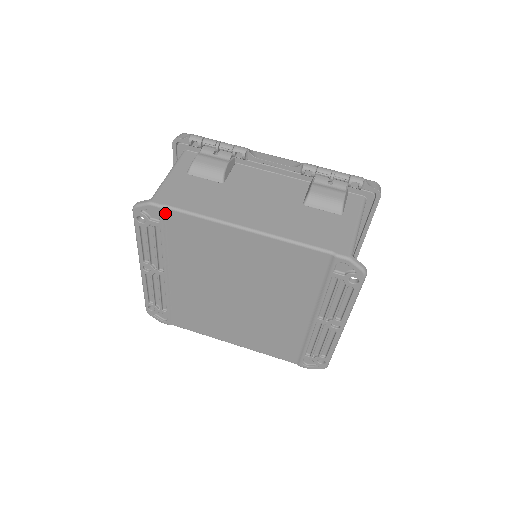
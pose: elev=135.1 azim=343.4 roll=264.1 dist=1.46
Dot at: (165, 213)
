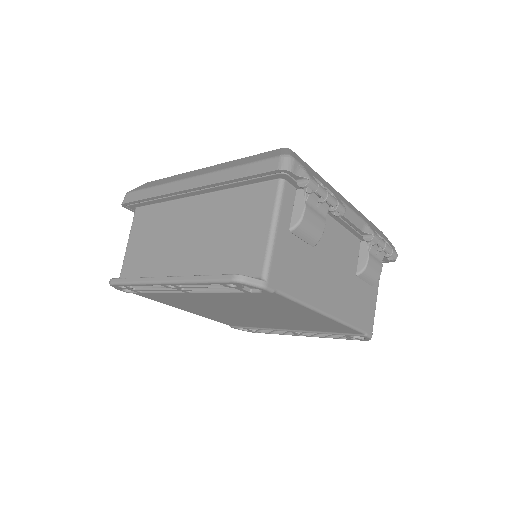
Dot at: (268, 293)
